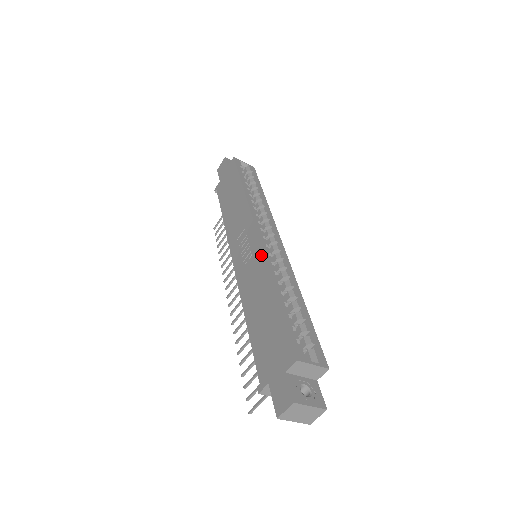
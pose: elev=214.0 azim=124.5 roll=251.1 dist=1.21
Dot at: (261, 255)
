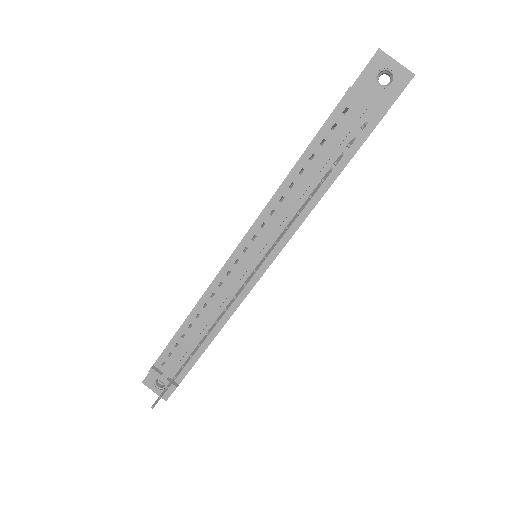
Dot at: occluded
